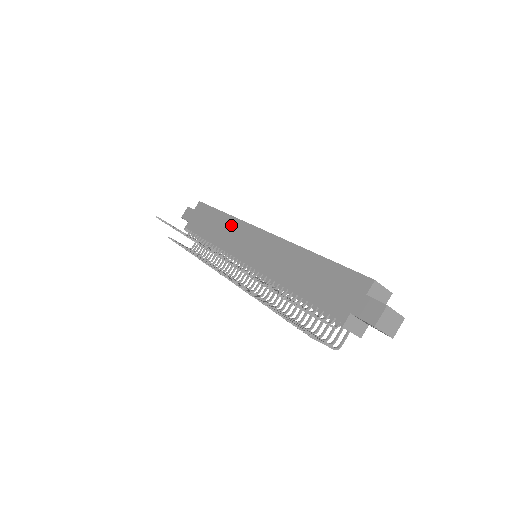
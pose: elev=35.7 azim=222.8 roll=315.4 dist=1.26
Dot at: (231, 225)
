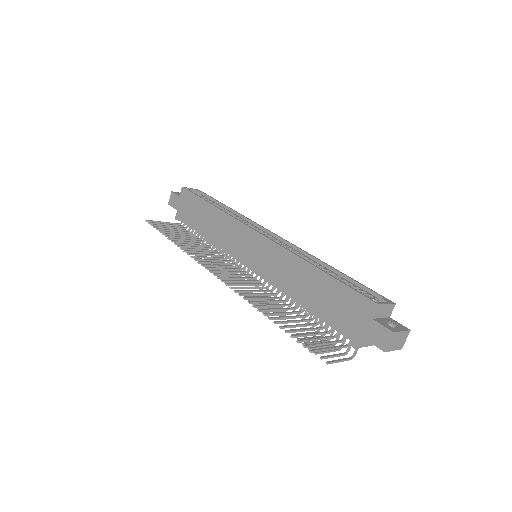
Dot at: (223, 221)
